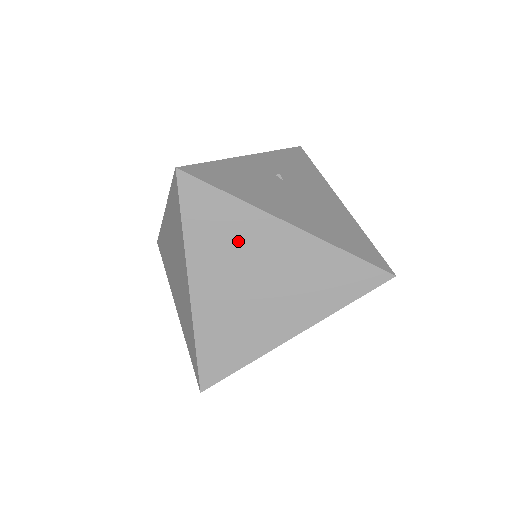
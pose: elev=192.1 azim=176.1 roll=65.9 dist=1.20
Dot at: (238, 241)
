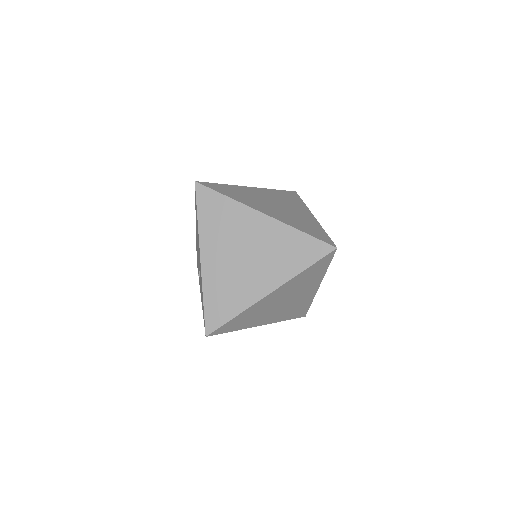
Dot at: (305, 284)
